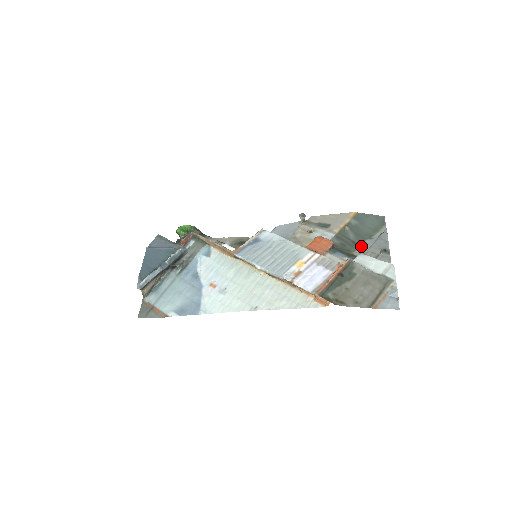
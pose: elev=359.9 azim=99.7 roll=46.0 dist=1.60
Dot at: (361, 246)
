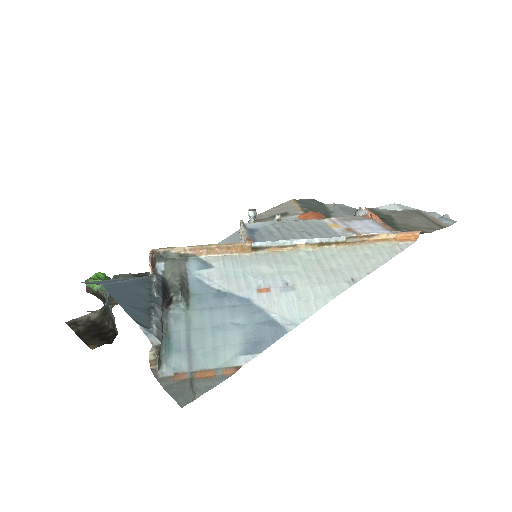
Dot at: occluded
